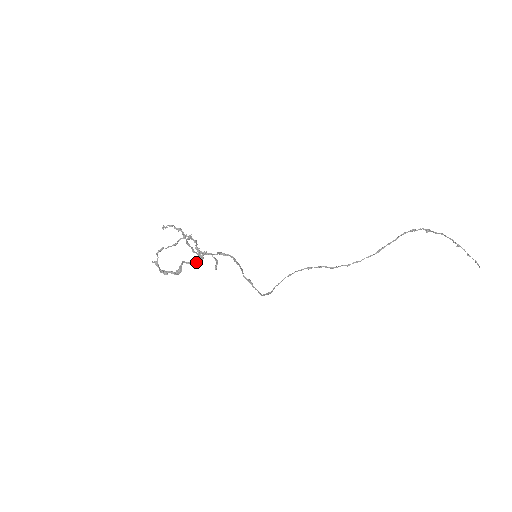
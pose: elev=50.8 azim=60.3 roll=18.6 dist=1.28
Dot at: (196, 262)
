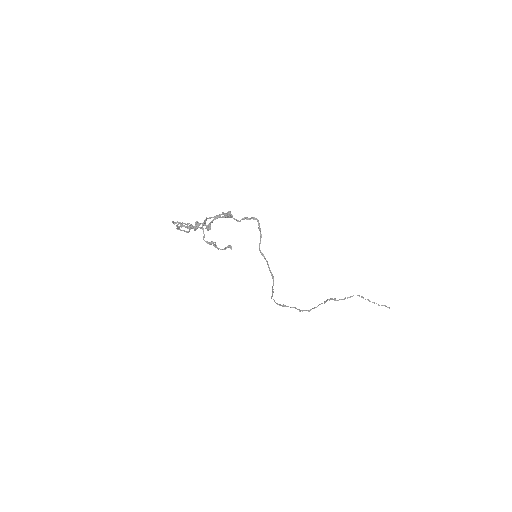
Dot at: (229, 215)
